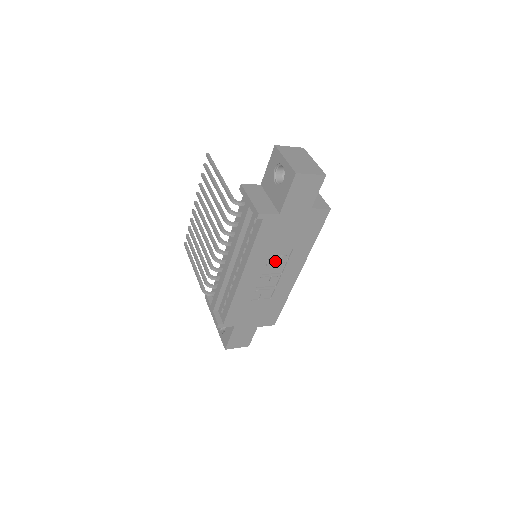
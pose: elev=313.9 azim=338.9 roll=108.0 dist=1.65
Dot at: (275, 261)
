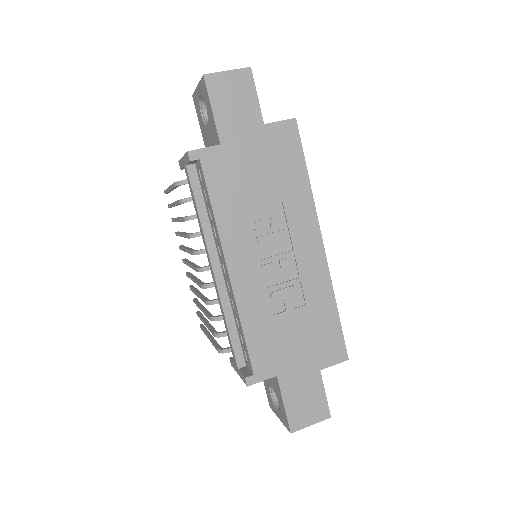
Dot at: (266, 229)
